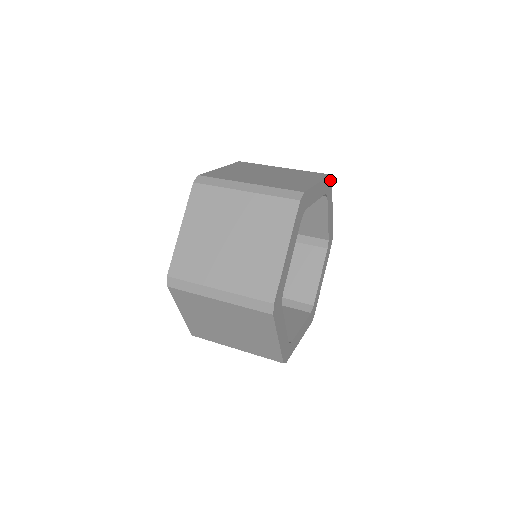
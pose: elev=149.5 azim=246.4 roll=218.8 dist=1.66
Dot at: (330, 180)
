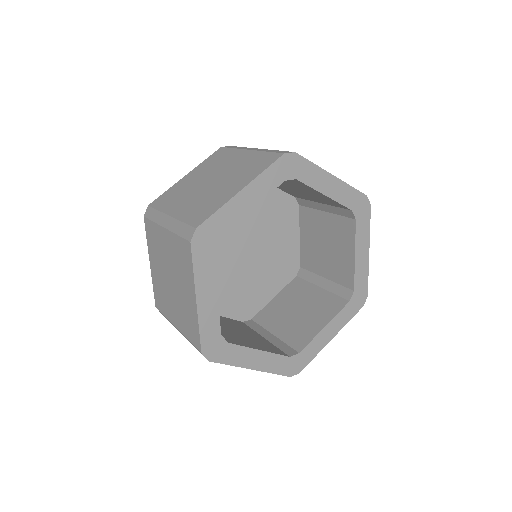
Dot at: (291, 158)
